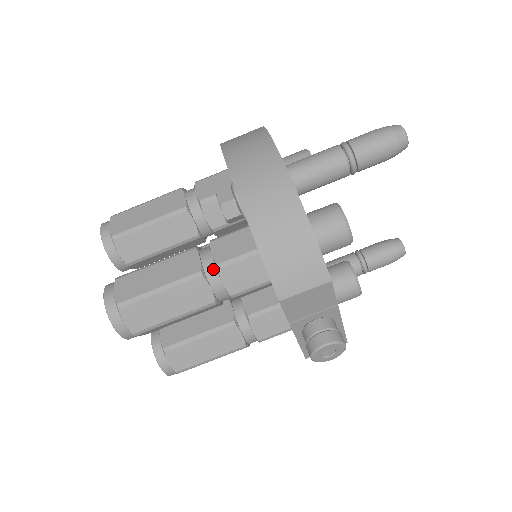
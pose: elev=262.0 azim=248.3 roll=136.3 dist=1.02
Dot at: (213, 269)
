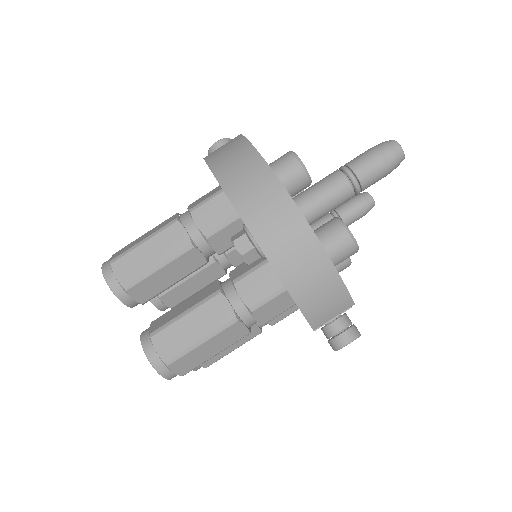
Dot at: (245, 311)
